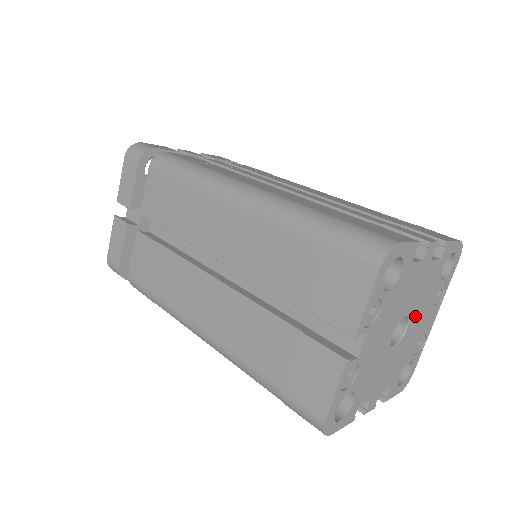
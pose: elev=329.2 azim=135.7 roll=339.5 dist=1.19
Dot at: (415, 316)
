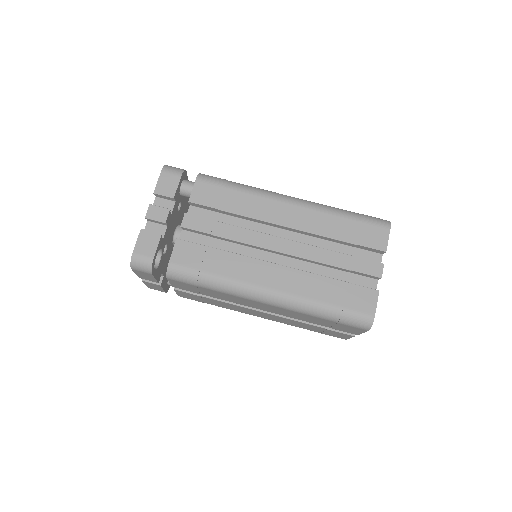
Dot at: occluded
